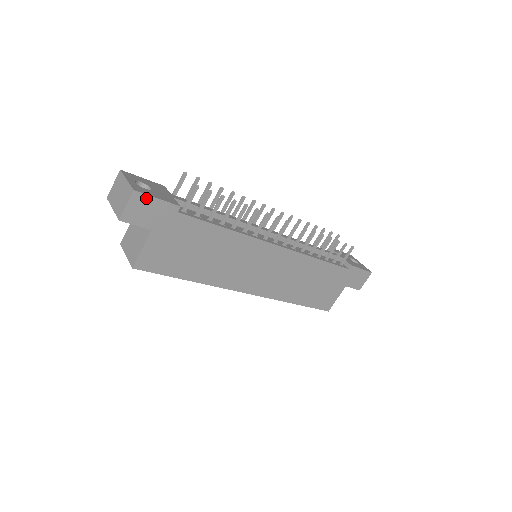
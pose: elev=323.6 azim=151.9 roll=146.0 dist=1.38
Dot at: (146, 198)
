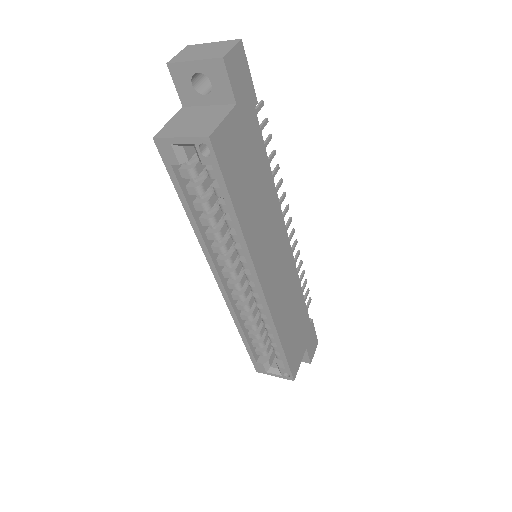
Dot at: (244, 60)
